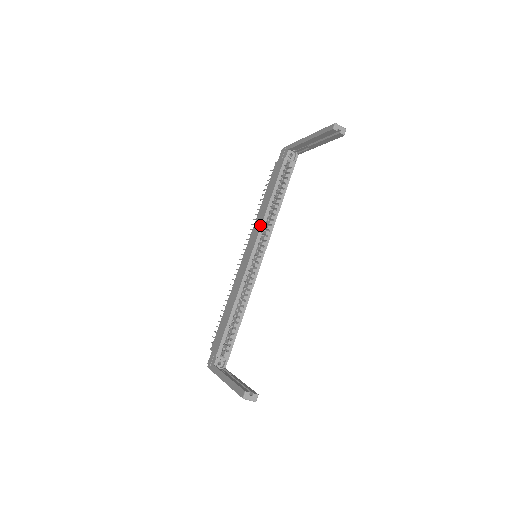
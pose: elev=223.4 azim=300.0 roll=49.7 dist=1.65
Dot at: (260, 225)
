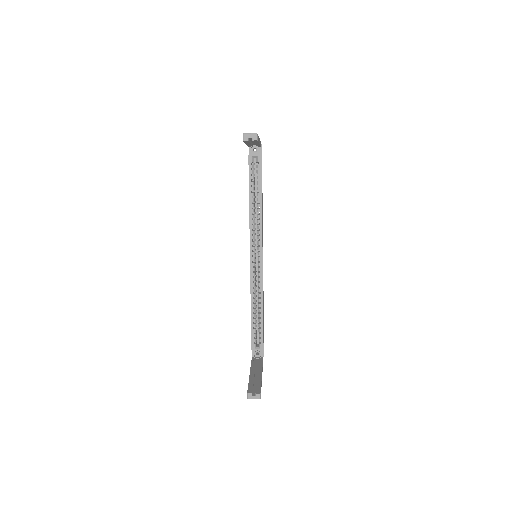
Dot at: (249, 228)
